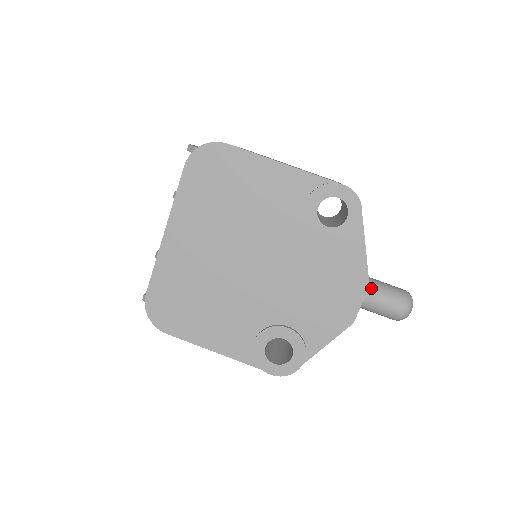
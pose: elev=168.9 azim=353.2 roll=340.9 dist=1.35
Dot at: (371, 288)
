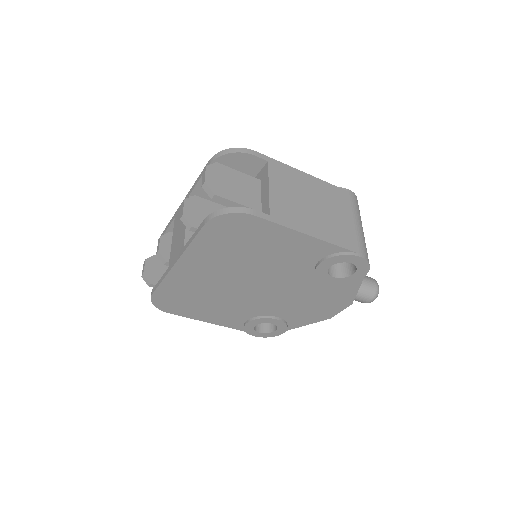
Dot at: occluded
